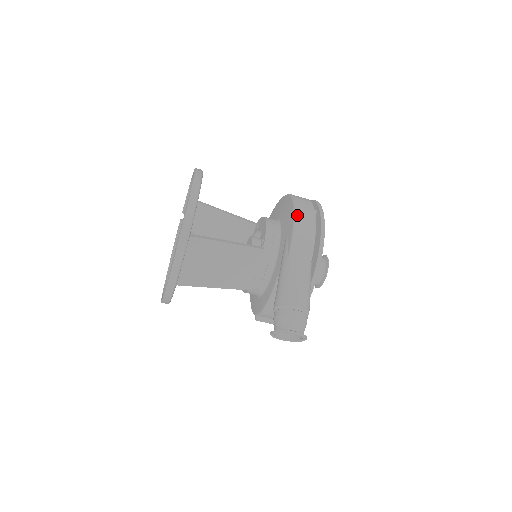
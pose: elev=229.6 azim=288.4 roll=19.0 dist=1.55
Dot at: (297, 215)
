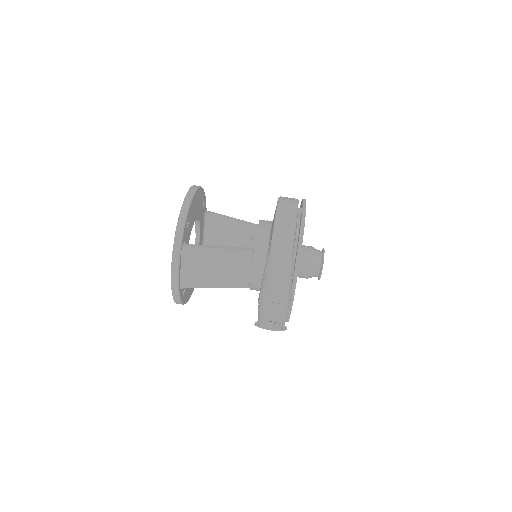
Dot at: (278, 216)
